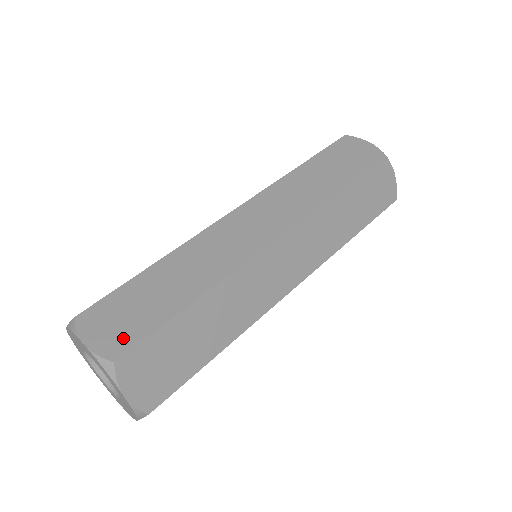
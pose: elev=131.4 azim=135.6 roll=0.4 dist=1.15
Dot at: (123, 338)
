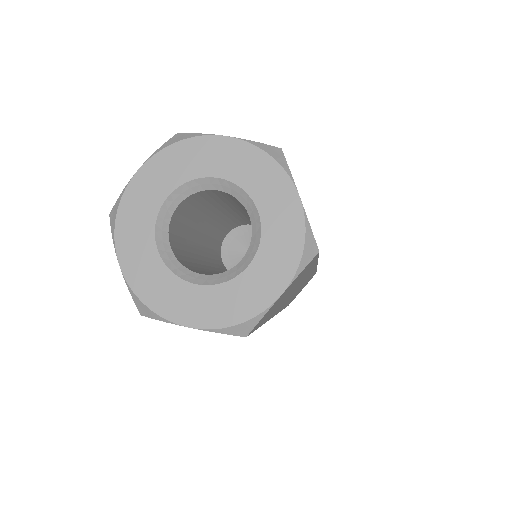
Dot at: occluded
